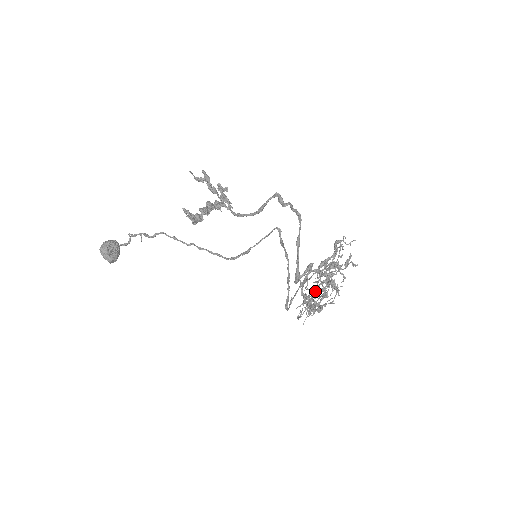
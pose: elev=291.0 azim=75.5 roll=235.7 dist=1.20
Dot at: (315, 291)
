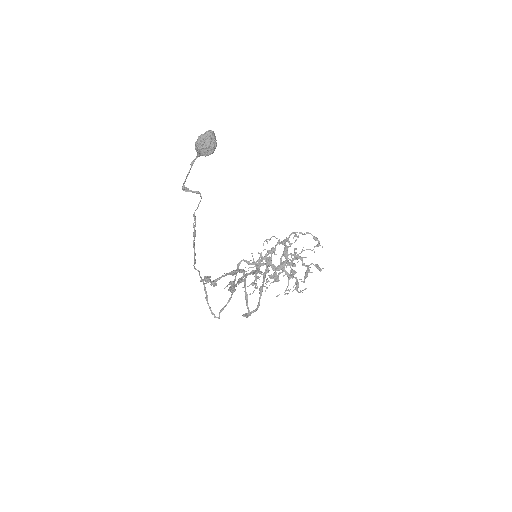
Dot at: (269, 265)
